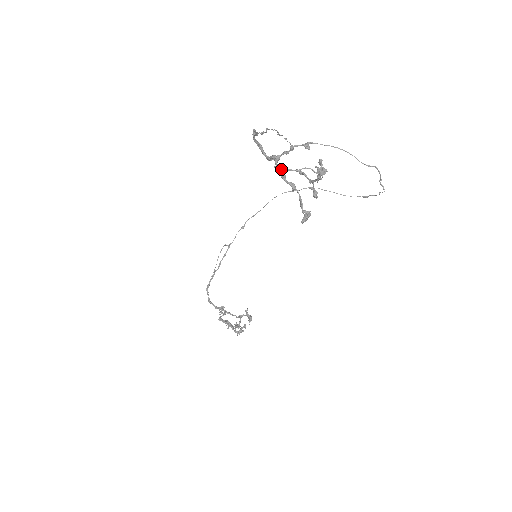
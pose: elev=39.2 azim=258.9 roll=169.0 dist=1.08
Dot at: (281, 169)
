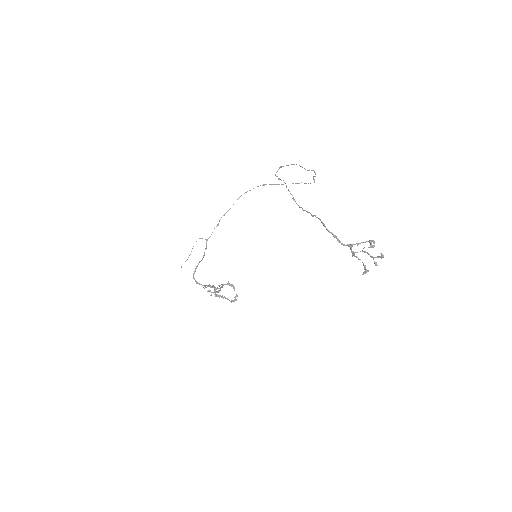
Dot at: occluded
